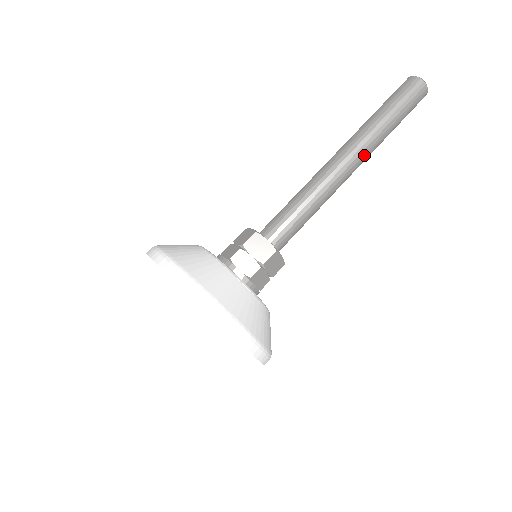
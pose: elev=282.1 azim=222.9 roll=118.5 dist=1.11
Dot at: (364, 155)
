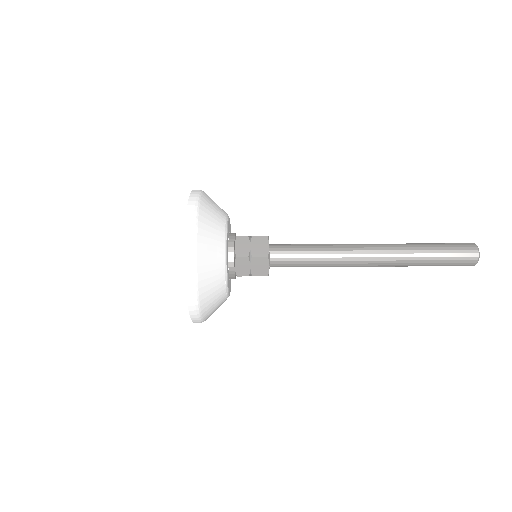
Dot at: (385, 266)
